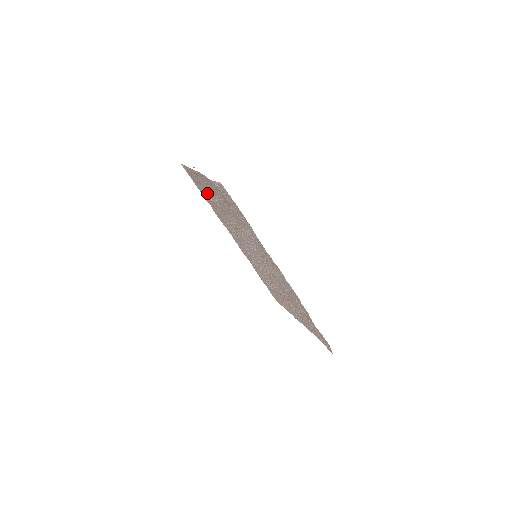
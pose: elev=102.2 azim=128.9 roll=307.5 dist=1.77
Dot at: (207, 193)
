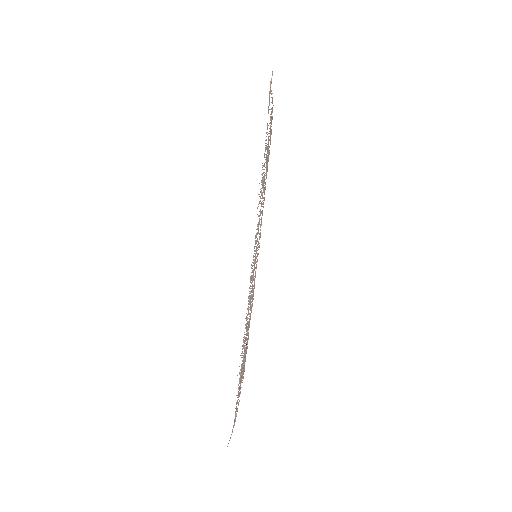
Dot at: occluded
